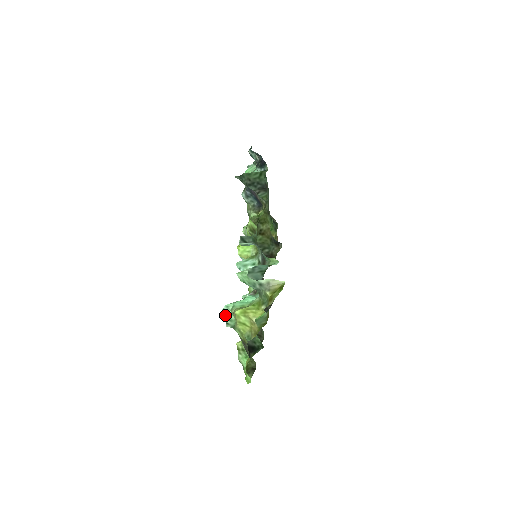
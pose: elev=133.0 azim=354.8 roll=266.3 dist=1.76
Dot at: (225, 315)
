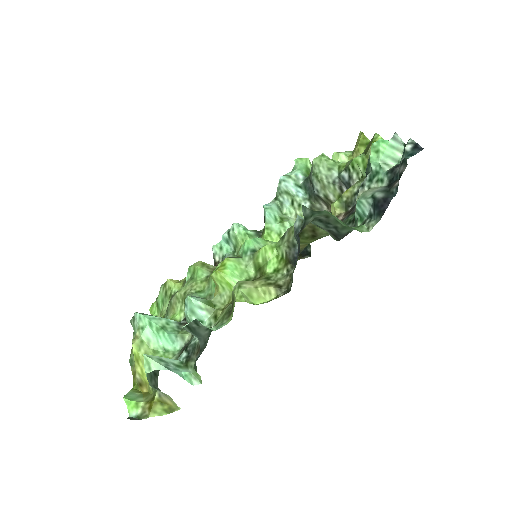
Dot at: (134, 317)
